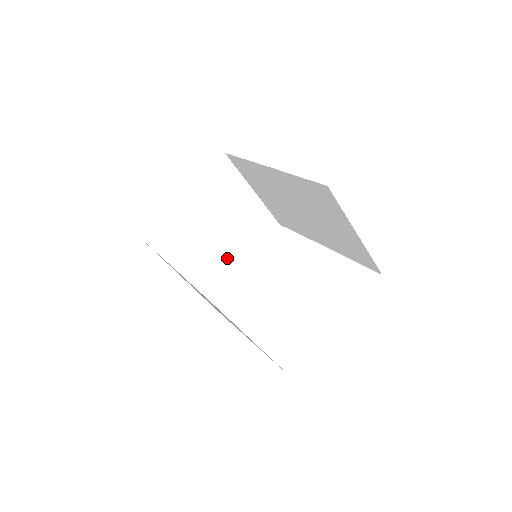
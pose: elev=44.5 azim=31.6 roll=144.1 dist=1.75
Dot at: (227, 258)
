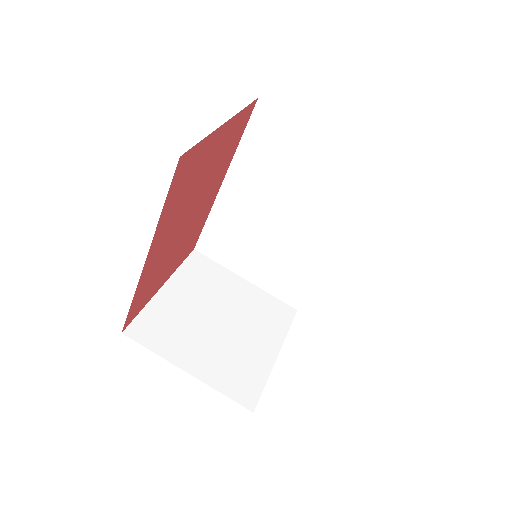
Dot at: (250, 351)
